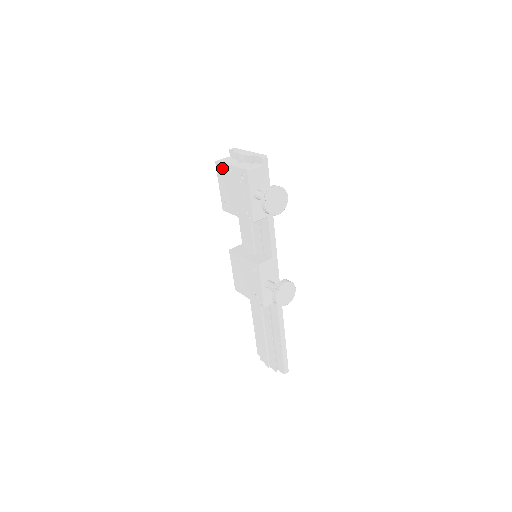
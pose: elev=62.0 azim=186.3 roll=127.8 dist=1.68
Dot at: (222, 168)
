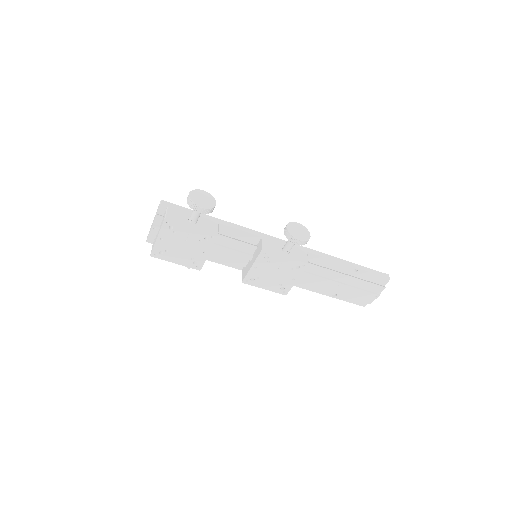
Dot at: (158, 250)
